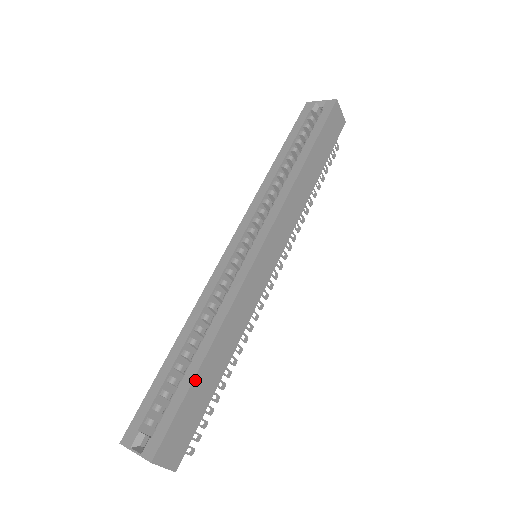
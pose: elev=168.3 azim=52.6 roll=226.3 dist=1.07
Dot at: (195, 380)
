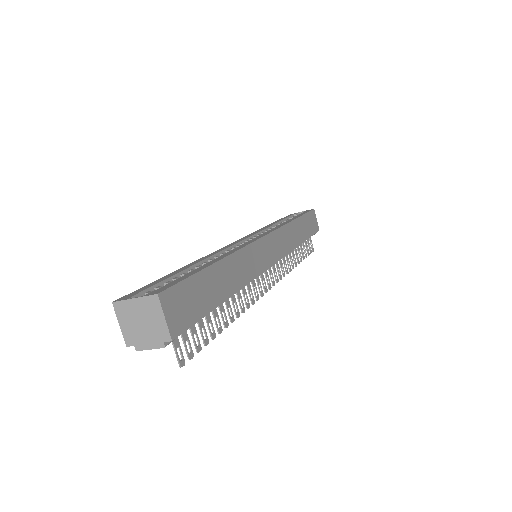
Dot at: (207, 270)
